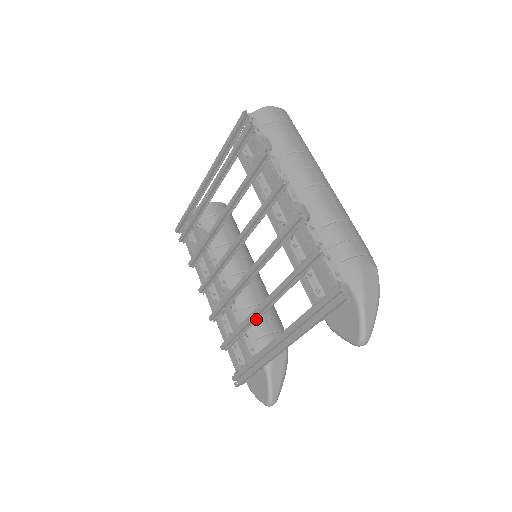
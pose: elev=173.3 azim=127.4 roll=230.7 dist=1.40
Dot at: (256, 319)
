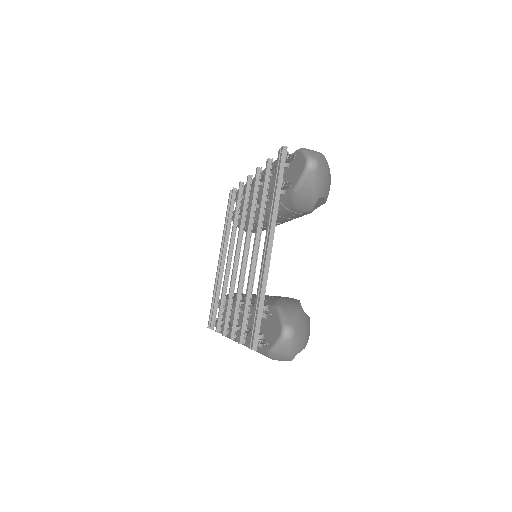
Dot at: (255, 270)
